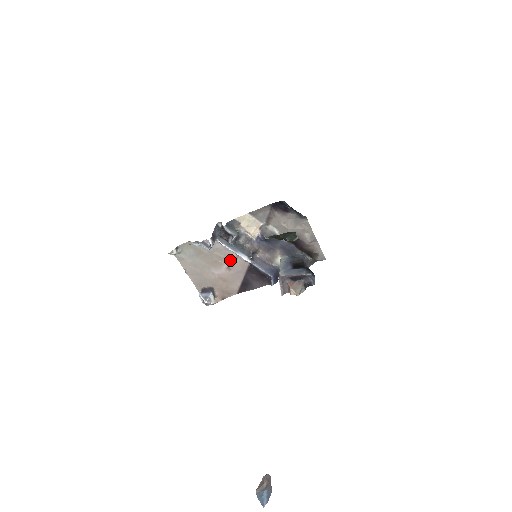
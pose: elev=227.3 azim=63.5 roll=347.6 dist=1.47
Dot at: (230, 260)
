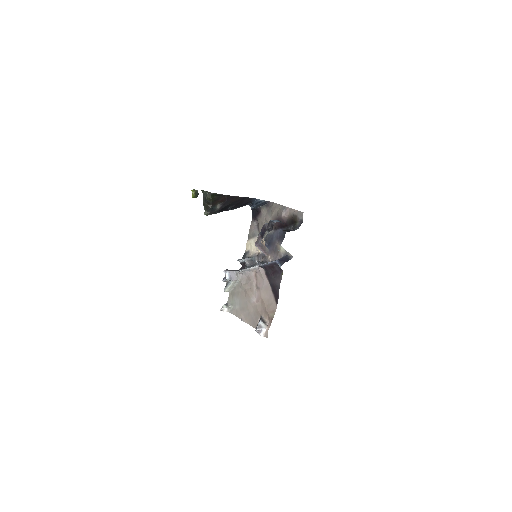
Dot at: (254, 280)
